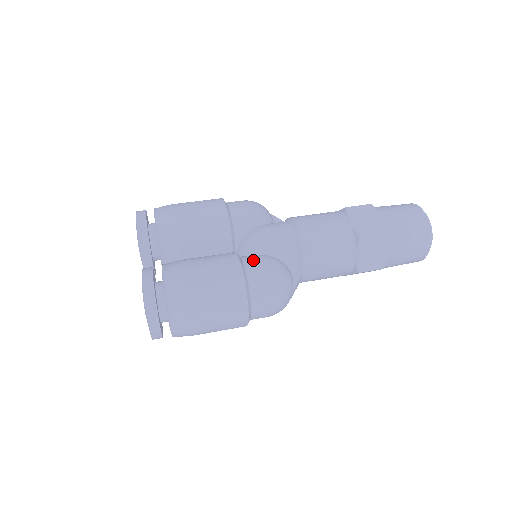
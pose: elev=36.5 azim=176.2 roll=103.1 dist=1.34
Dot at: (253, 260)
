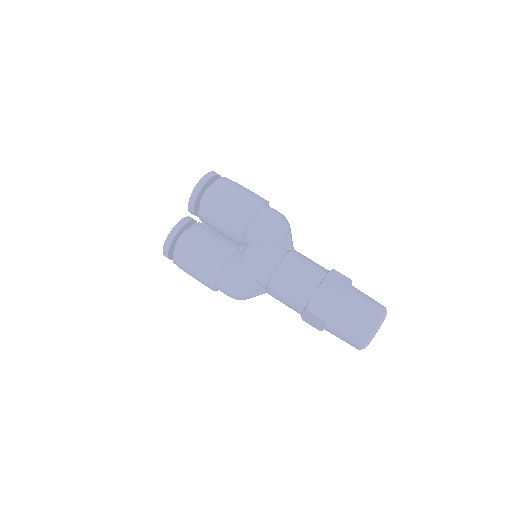
Dot at: (234, 268)
